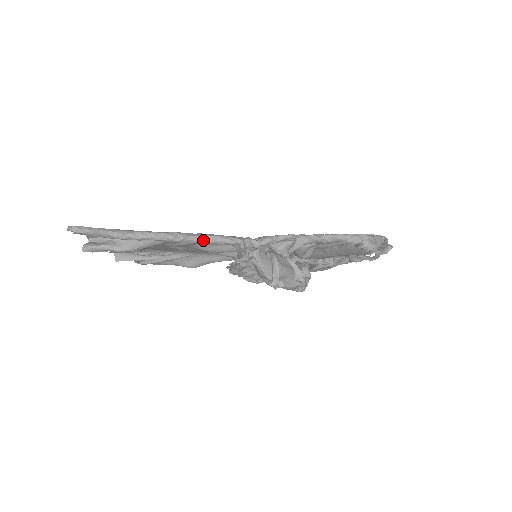
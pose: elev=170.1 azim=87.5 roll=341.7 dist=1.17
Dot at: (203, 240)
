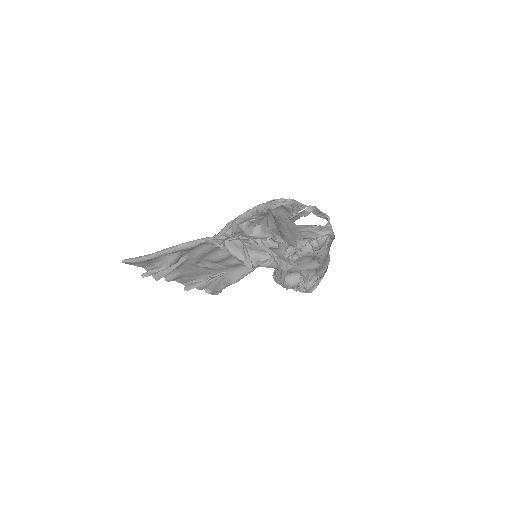
Dot at: (187, 245)
